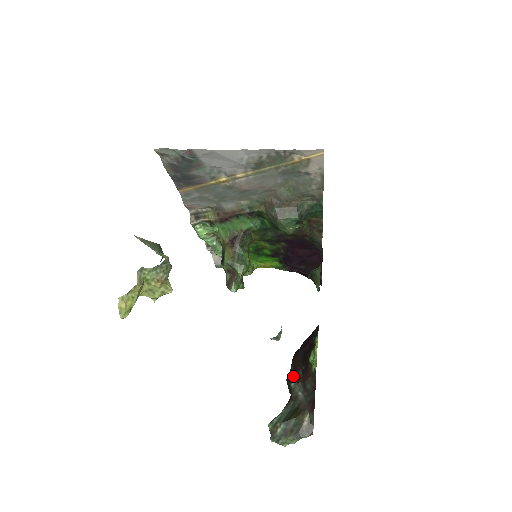
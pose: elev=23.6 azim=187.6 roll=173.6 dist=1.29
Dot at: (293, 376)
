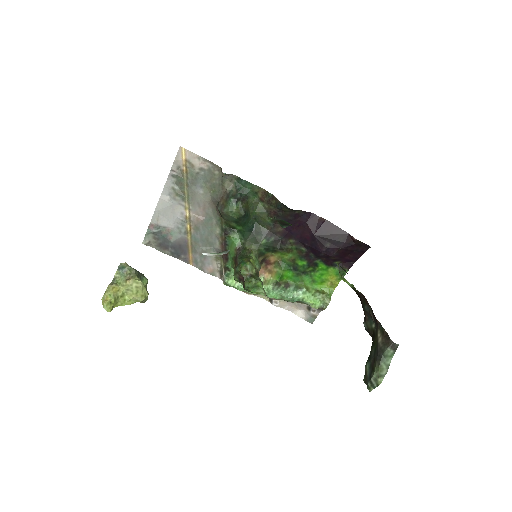
Dot at: occluded
